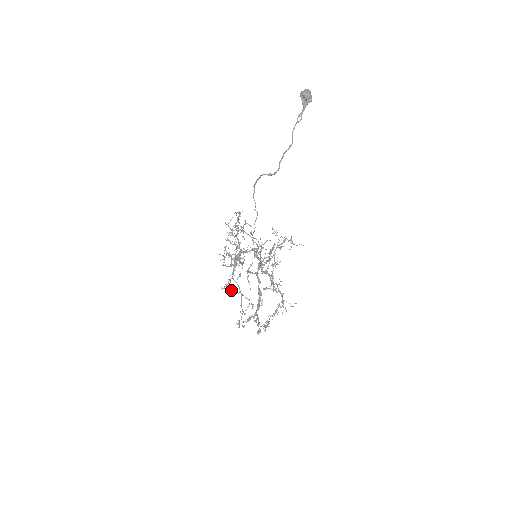
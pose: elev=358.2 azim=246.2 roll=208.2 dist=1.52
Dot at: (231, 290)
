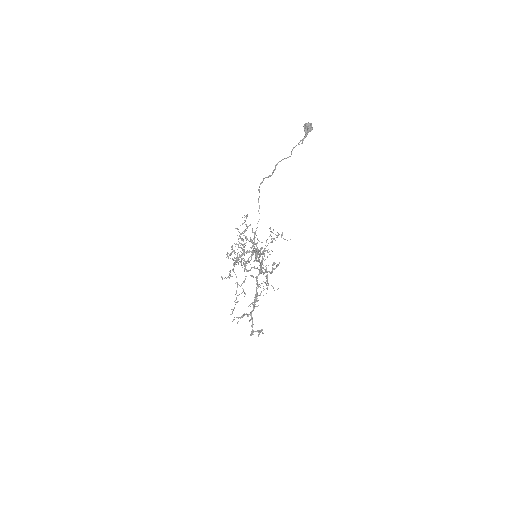
Dot at: (229, 277)
